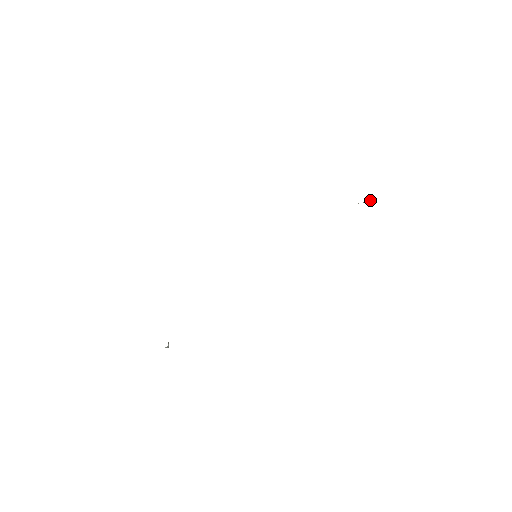
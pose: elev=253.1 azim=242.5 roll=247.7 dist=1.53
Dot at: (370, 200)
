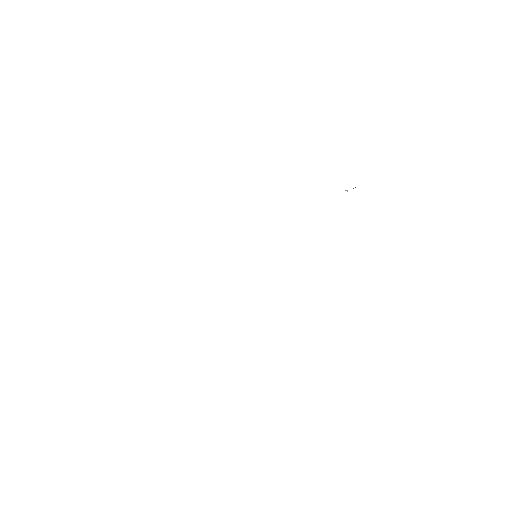
Dot at: occluded
